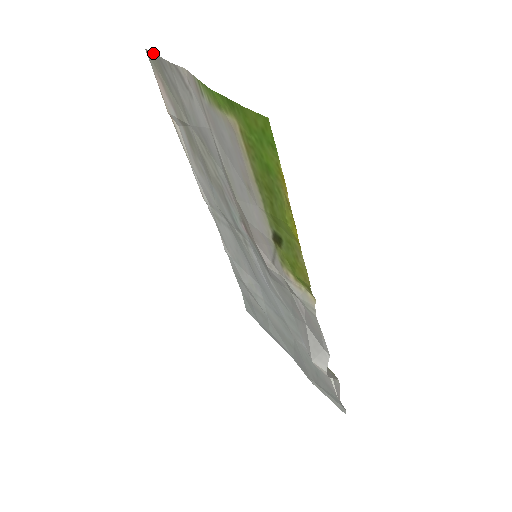
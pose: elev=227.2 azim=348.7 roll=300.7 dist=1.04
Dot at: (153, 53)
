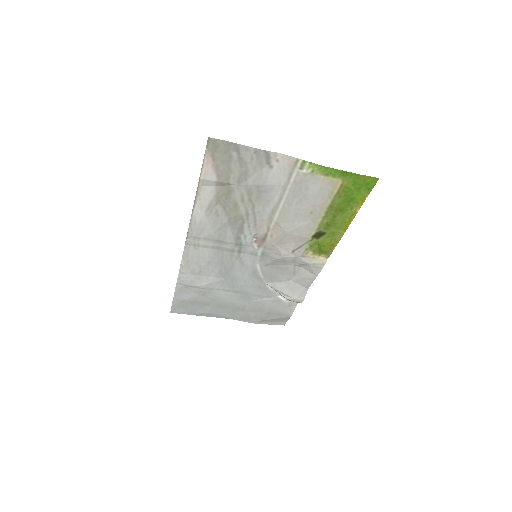
Dot at: (224, 141)
